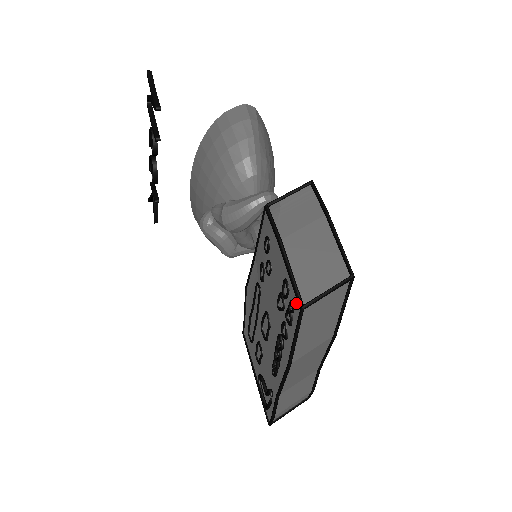
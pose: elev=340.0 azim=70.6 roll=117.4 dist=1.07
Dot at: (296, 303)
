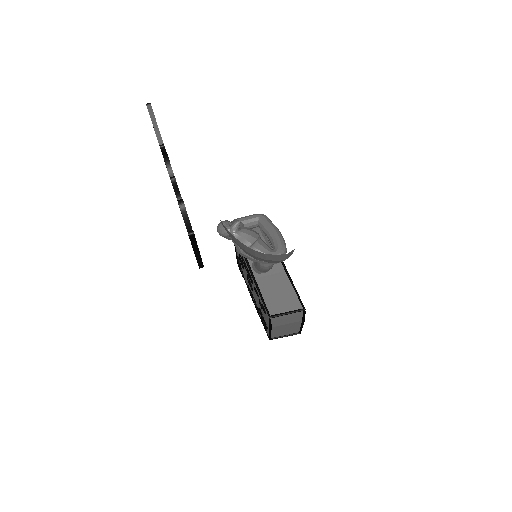
Dot at: (268, 334)
